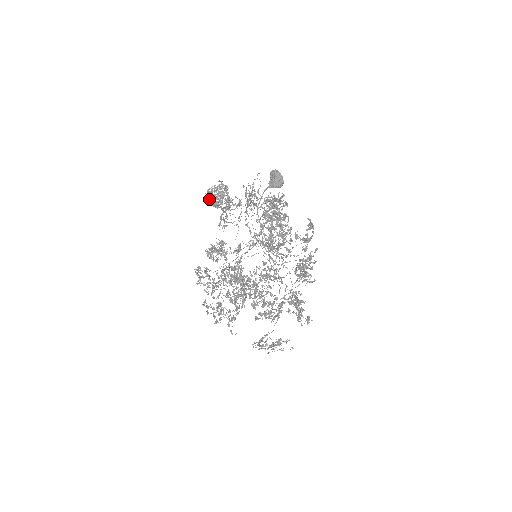
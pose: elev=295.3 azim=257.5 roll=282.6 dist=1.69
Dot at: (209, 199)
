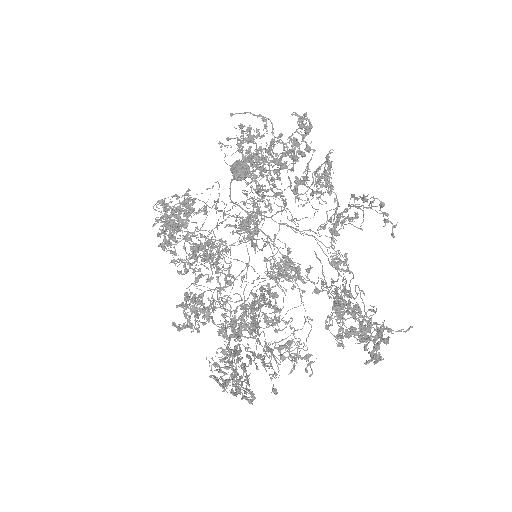
Dot at: (161, 244)
